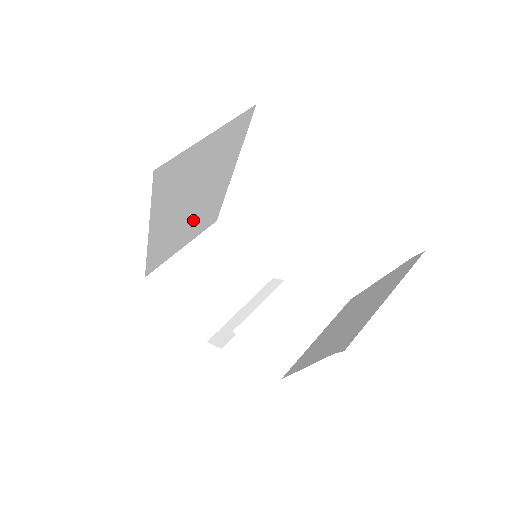
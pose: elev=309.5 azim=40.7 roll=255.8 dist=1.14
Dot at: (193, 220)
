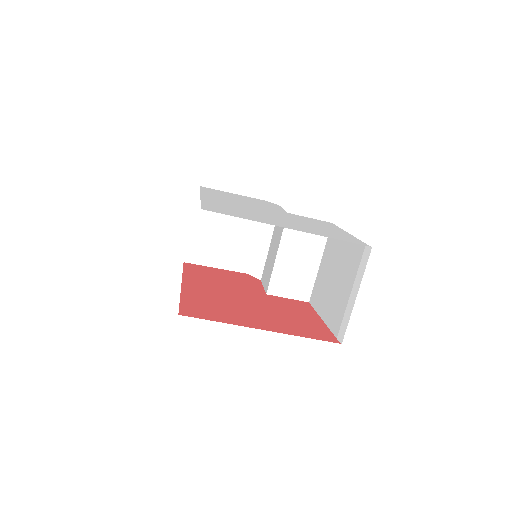
Dot at: occluded
